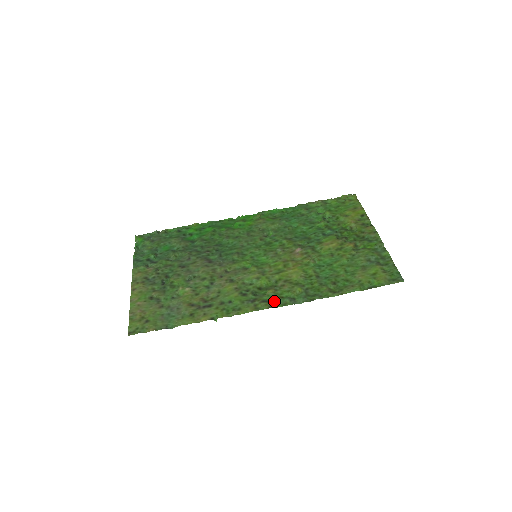
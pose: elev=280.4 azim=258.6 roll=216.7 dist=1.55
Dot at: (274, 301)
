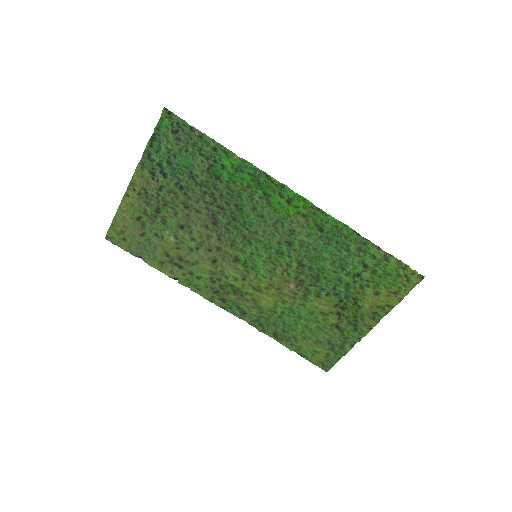
Dot at: (229, 305)
